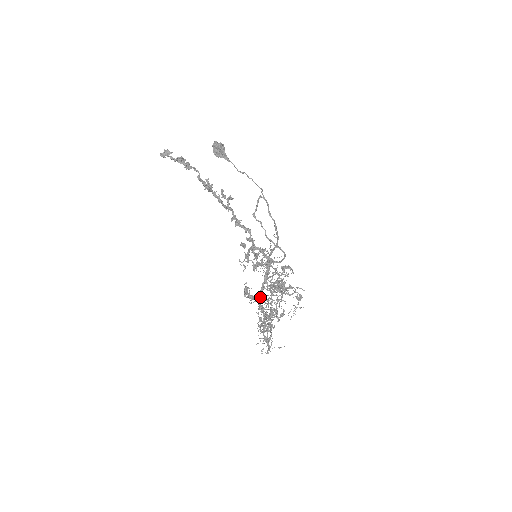
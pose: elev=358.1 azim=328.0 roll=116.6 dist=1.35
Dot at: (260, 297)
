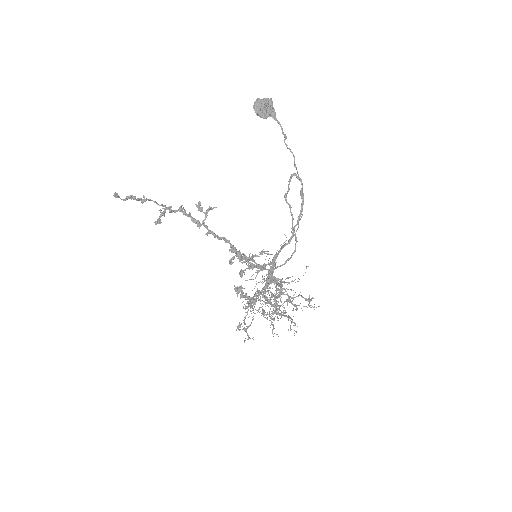
Dot at: occluded
